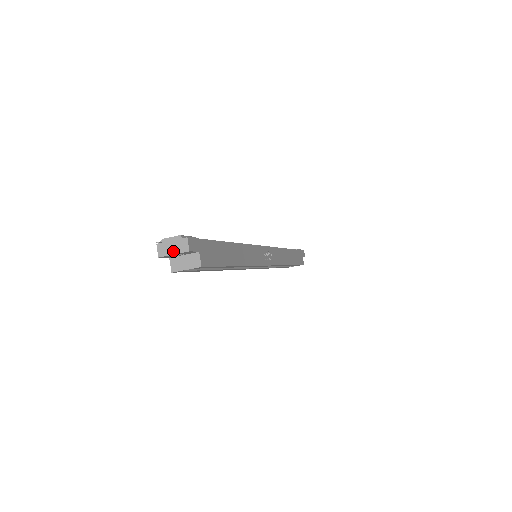
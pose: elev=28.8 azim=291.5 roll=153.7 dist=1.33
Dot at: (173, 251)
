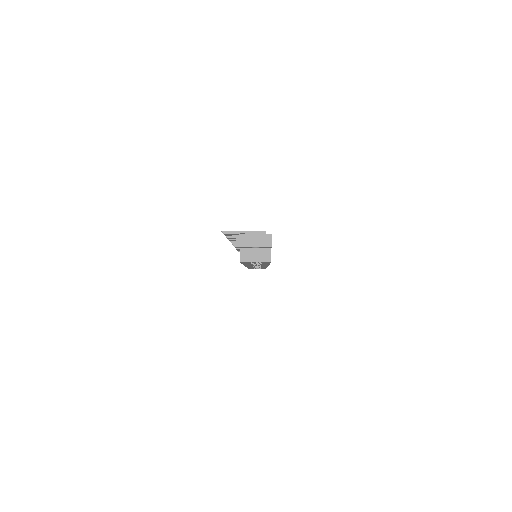
Dot at: (255, 244)
